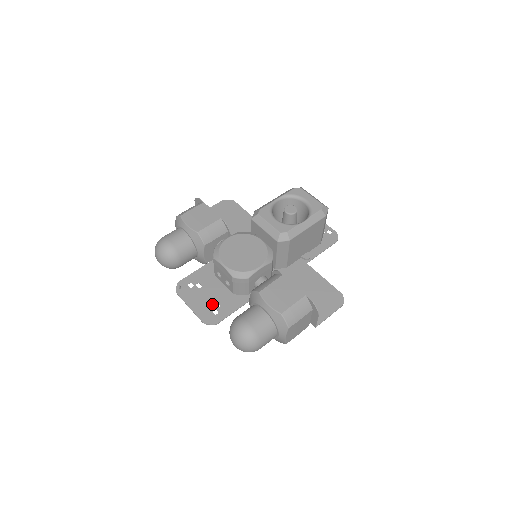
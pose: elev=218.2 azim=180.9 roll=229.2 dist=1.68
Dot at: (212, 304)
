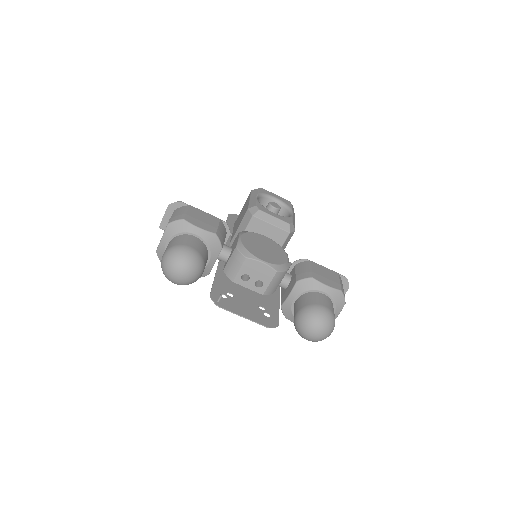
Dot at: (258, 308)
